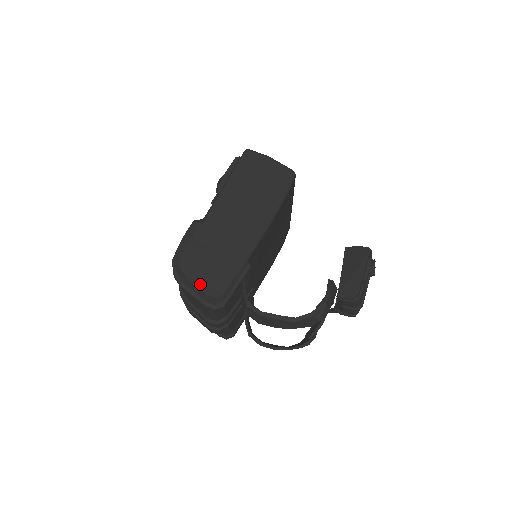
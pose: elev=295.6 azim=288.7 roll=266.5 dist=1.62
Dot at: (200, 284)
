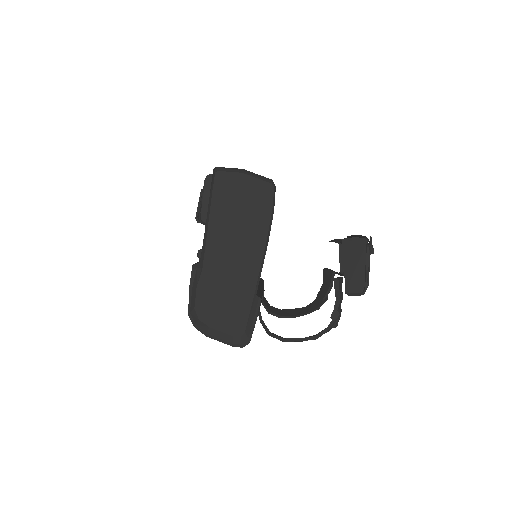
Dot at: (222, 328)
